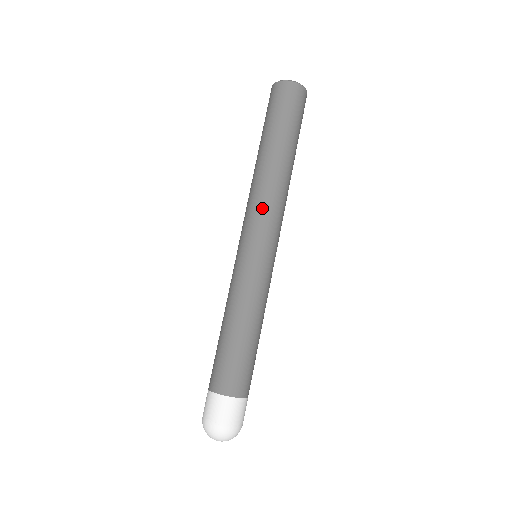
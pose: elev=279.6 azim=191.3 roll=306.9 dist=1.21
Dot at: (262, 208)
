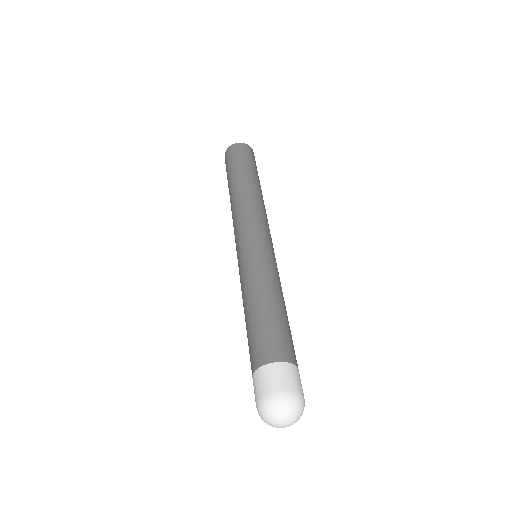
Dot at: (236, 221)
